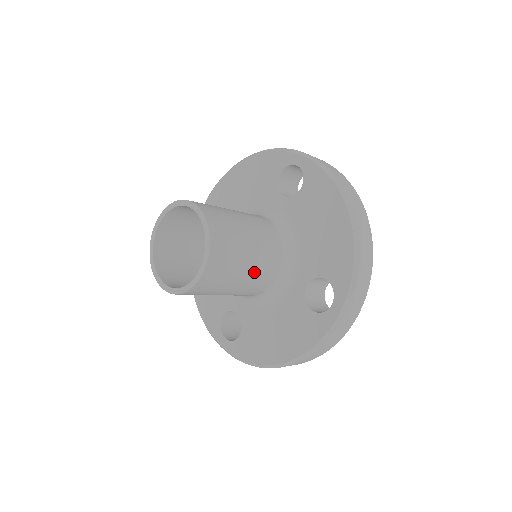
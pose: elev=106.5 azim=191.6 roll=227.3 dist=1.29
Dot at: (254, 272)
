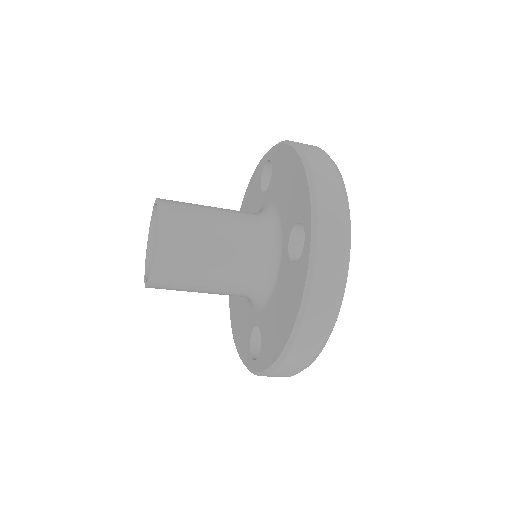
Dot at: (226, 244)
